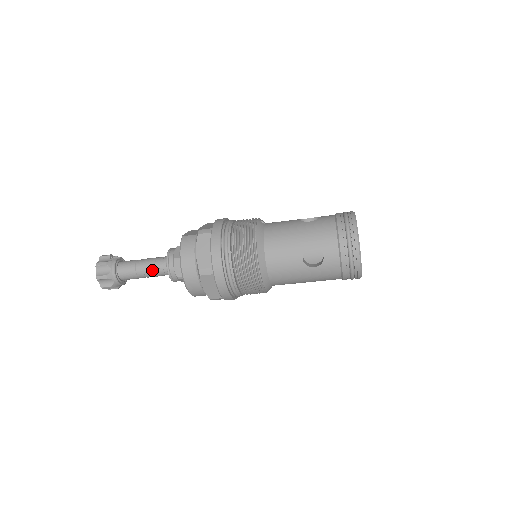
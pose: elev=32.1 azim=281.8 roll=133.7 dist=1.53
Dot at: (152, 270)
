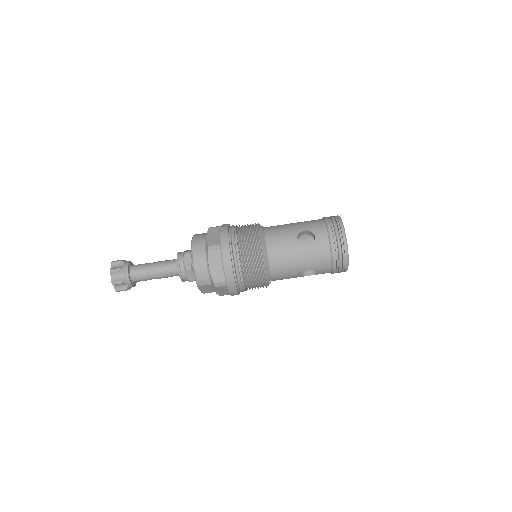
Dot at: (162, 266)
